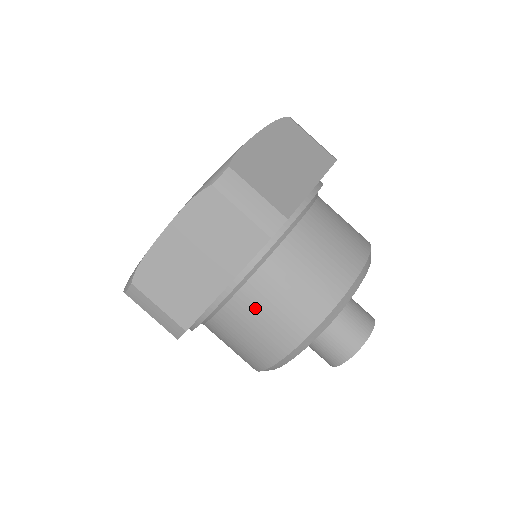
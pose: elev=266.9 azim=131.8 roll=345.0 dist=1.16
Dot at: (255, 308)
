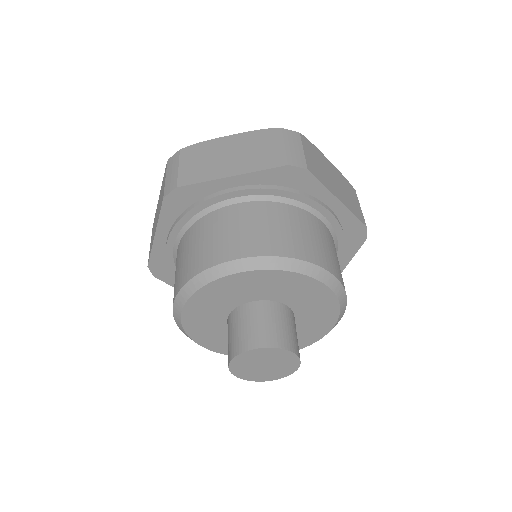
Dot at: occluded
